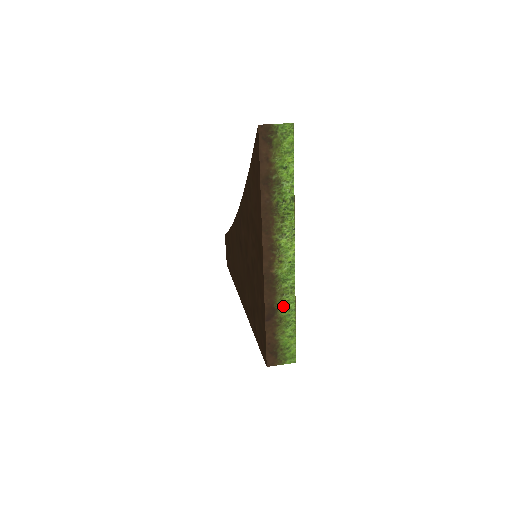
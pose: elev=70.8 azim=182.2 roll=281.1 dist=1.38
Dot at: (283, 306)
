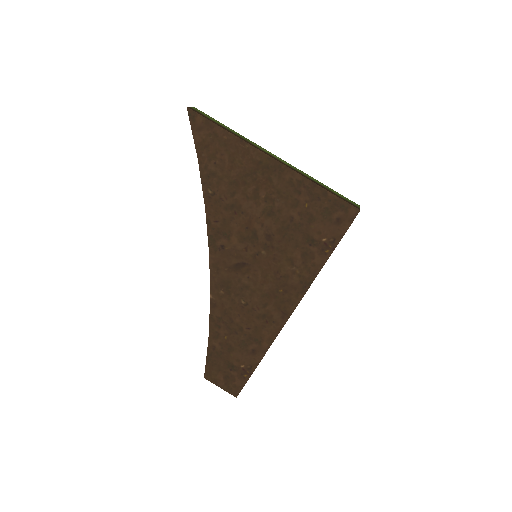
Dot at: (313, 179)
